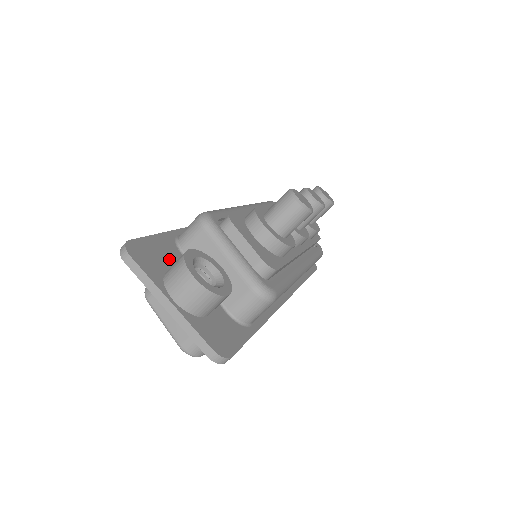
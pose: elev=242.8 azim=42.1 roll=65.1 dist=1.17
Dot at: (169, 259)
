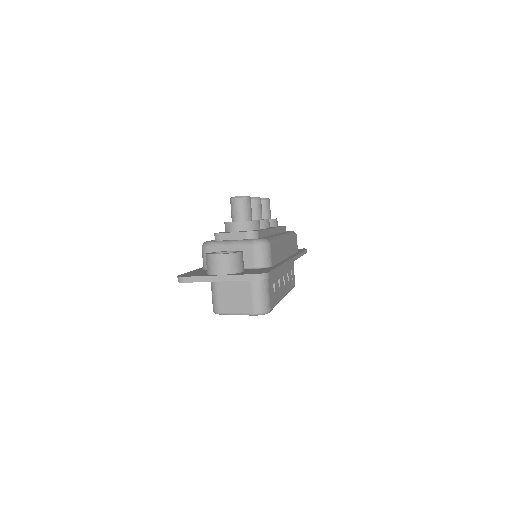
Dot at: (205, 272)
